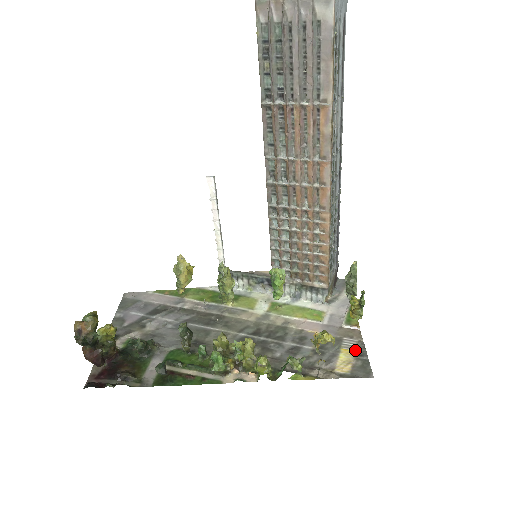
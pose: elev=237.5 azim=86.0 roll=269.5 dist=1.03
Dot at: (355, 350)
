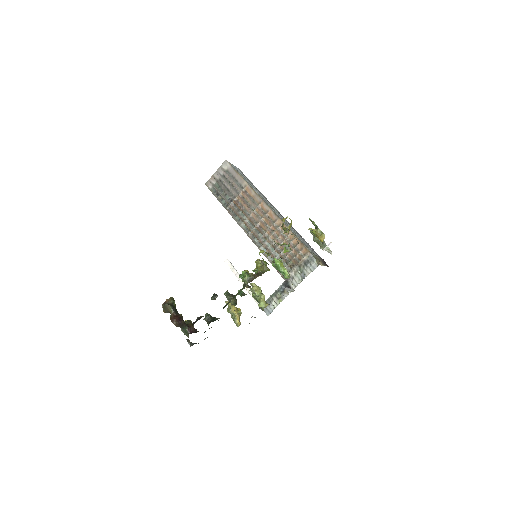
Dot at: occluded
